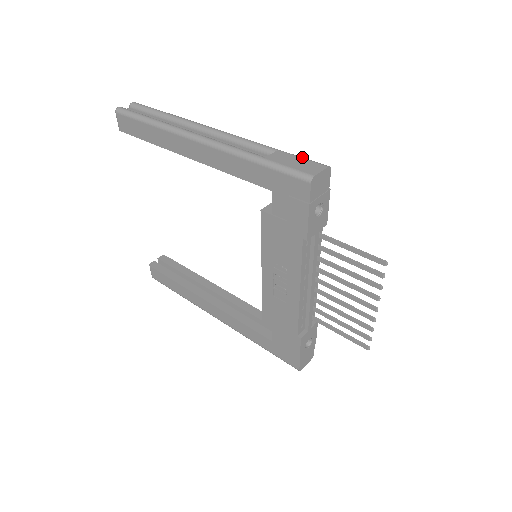
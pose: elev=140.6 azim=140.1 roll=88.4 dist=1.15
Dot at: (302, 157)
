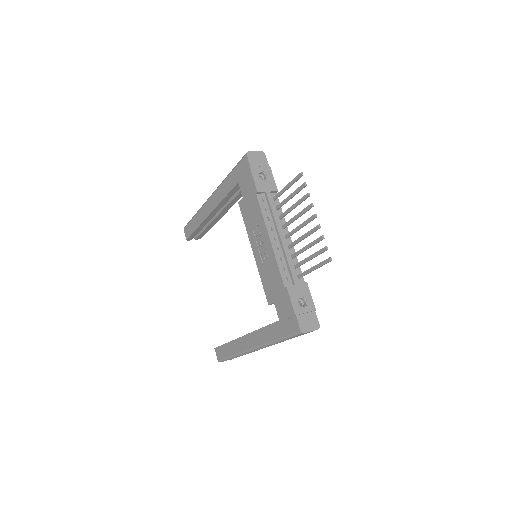
Dot at: occluded
